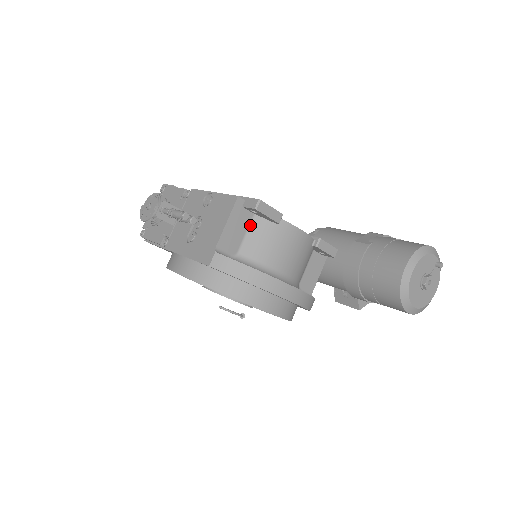
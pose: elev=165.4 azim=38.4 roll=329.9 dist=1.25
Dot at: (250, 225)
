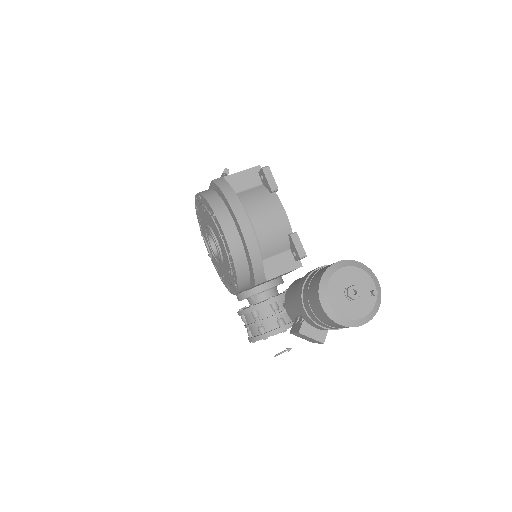
Dot at: (255, 187)
